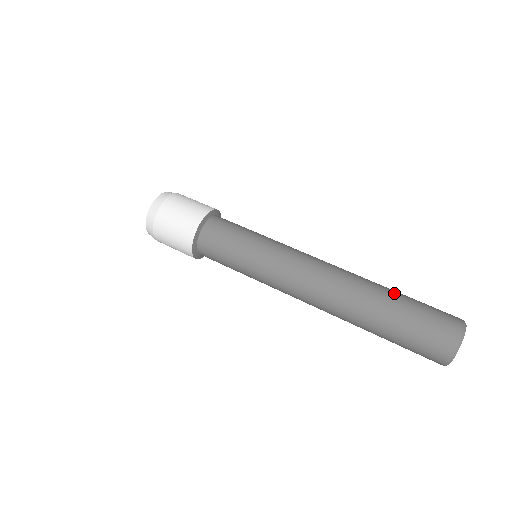
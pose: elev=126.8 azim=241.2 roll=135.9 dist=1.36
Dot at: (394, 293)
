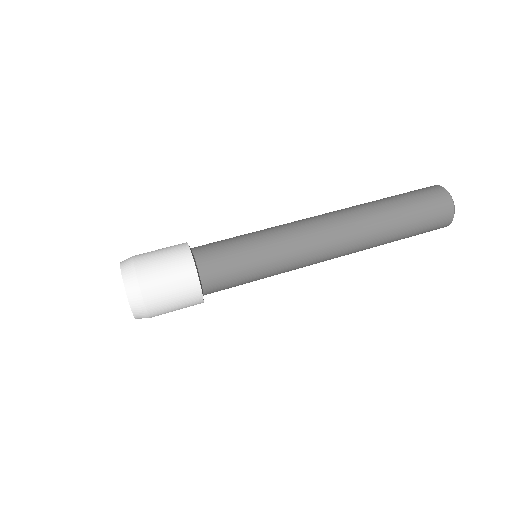
Dot at: (386, 201)
